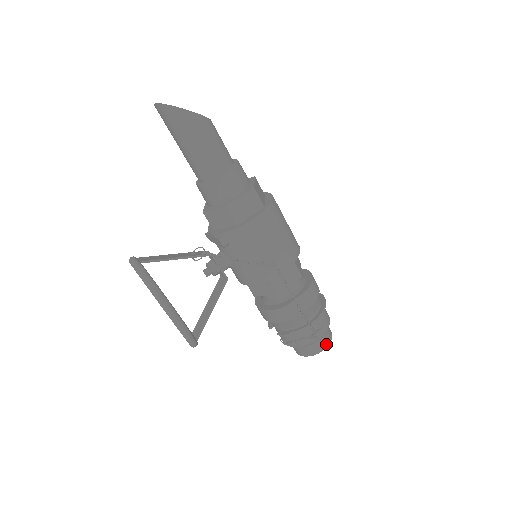
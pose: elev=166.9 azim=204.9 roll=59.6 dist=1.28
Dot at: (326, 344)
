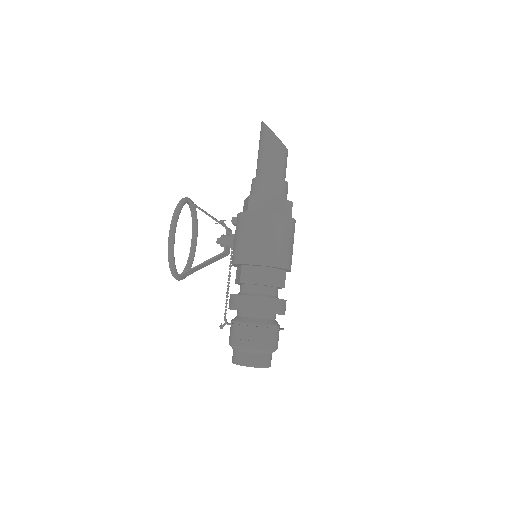
Dot at: (250, 363)
